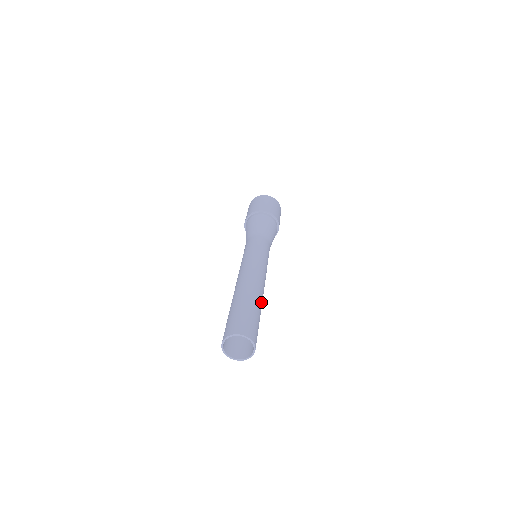
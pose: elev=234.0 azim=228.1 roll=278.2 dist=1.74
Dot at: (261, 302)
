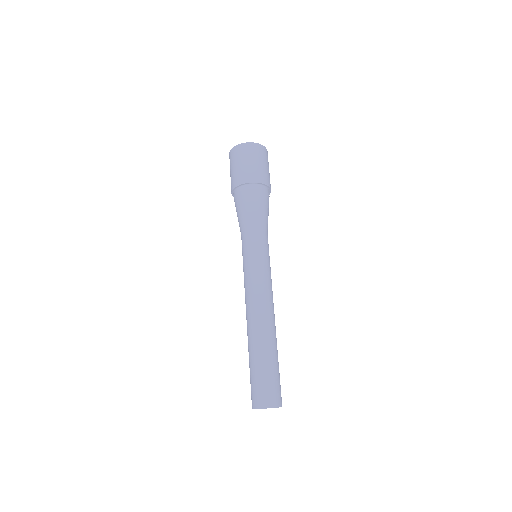
Dot at: (276, 341)
